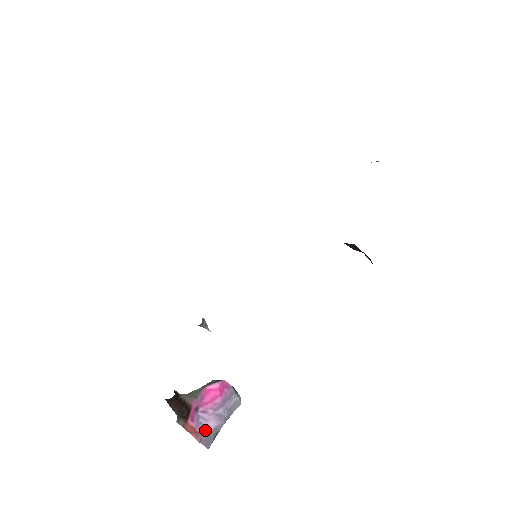
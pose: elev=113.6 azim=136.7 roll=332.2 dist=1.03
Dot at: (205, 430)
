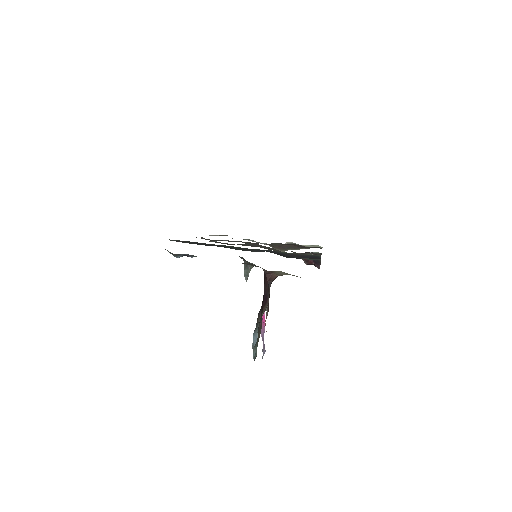
Dot at: (263, 344)
